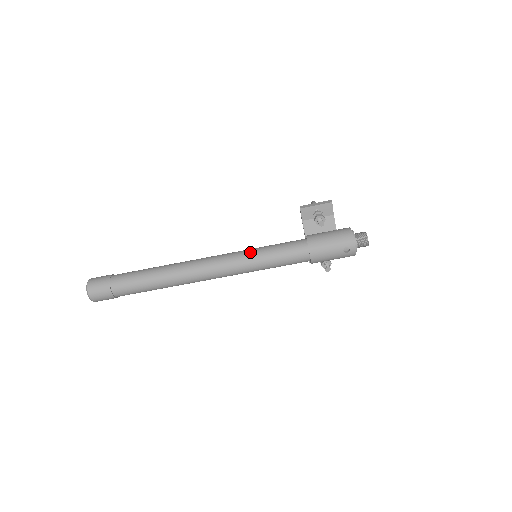
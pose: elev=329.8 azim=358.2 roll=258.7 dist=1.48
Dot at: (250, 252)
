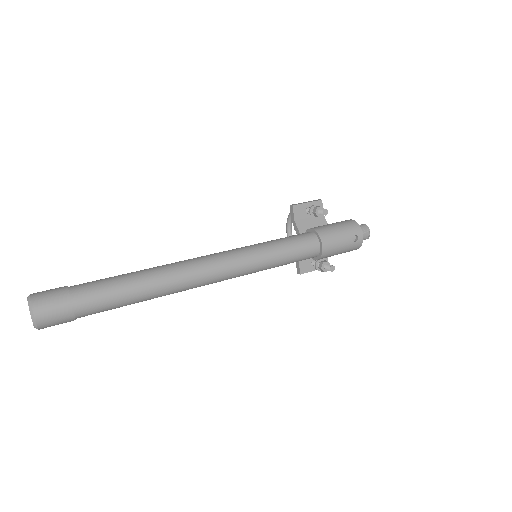
Dot at: (255, 245)
